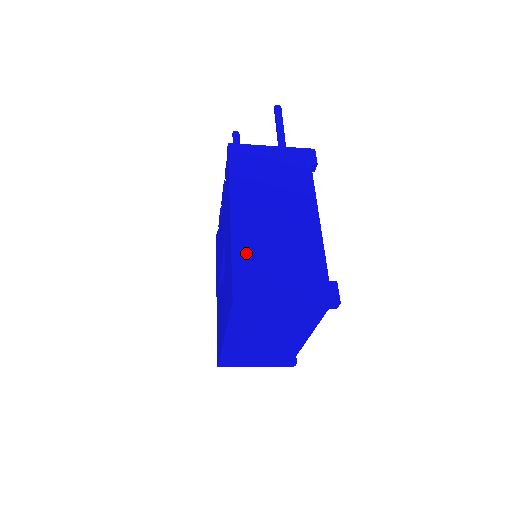
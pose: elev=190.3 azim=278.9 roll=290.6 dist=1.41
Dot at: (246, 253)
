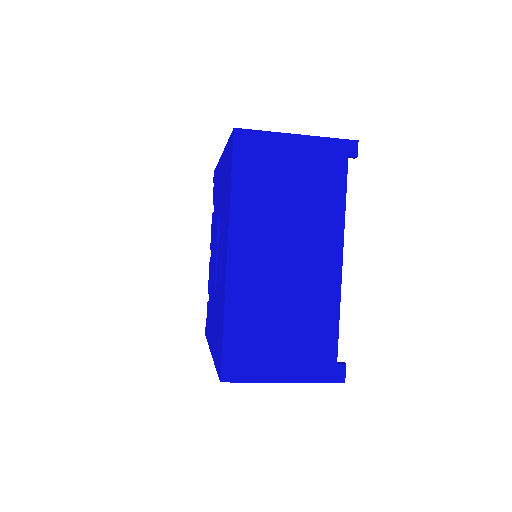
Dot at: occluded
